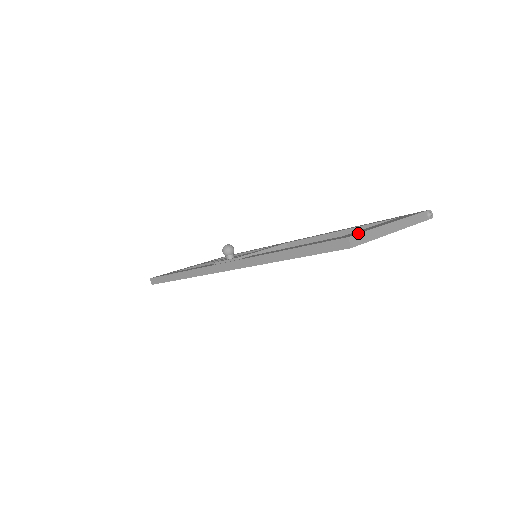
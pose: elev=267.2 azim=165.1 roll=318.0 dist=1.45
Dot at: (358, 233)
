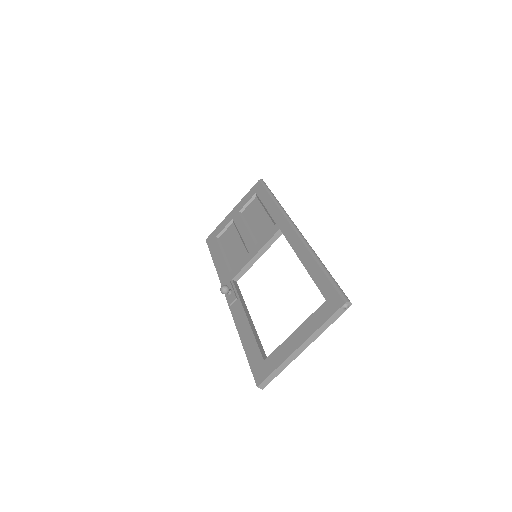
Dot at: (265, 379)
